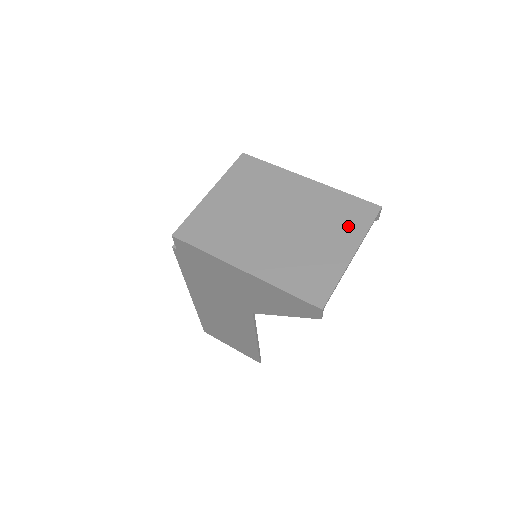
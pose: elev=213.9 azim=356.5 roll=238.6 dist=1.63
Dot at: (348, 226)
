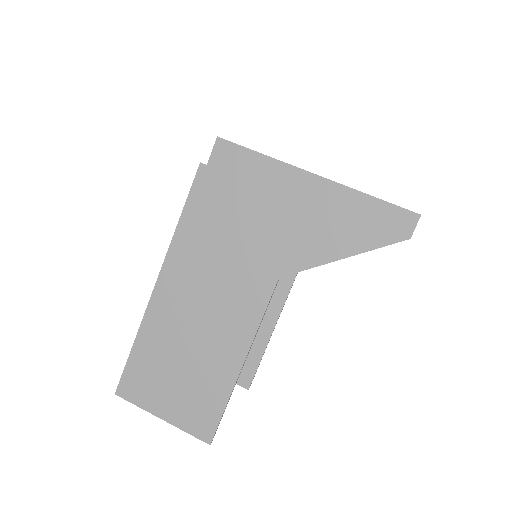
Dot at: occluded
